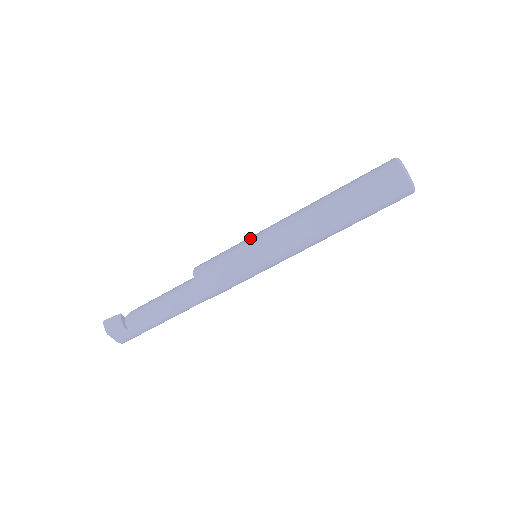
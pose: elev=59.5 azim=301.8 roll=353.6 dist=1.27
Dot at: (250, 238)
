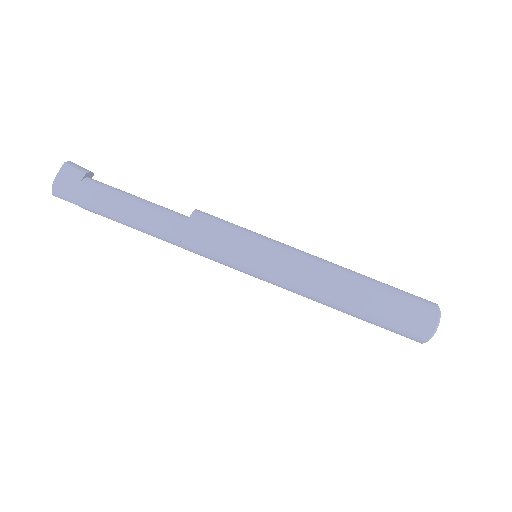
Dot at: occluded
